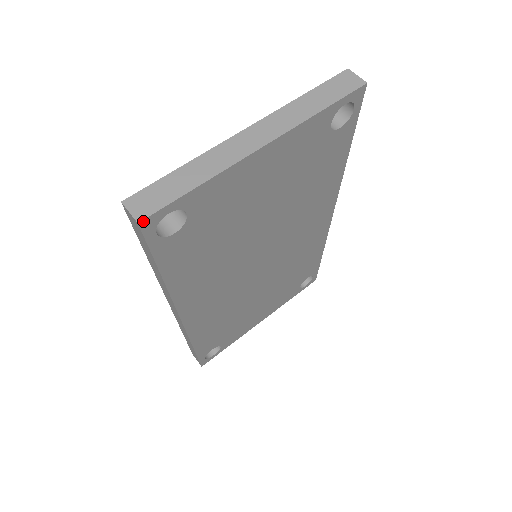
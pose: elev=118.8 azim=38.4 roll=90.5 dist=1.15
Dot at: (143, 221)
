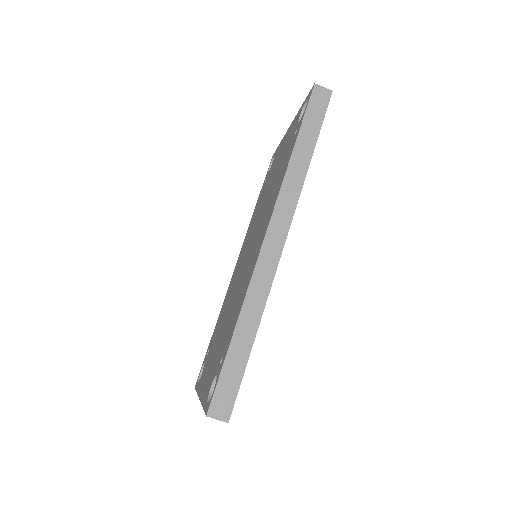
Dot at: occluded
